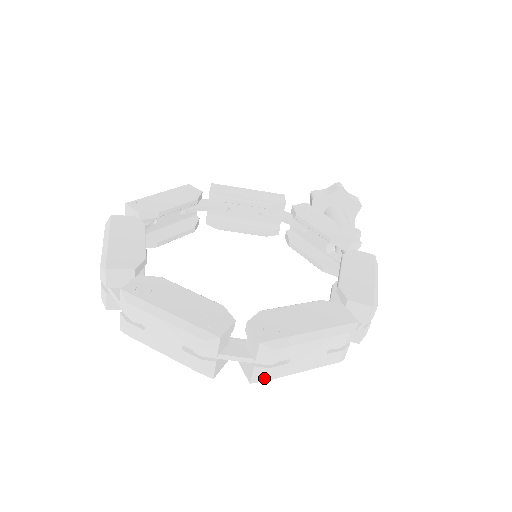
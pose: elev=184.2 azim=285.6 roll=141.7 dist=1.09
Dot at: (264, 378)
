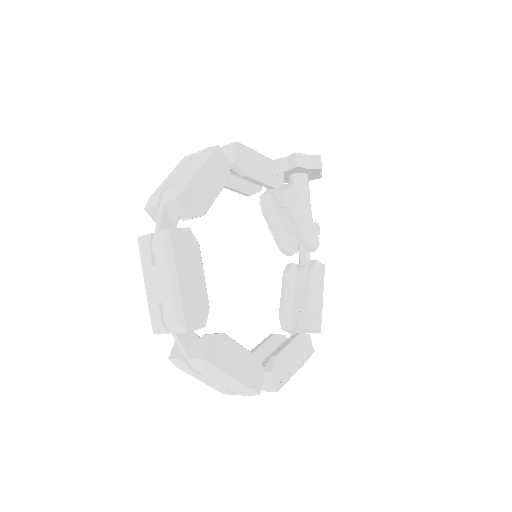
Dot at: occluded
